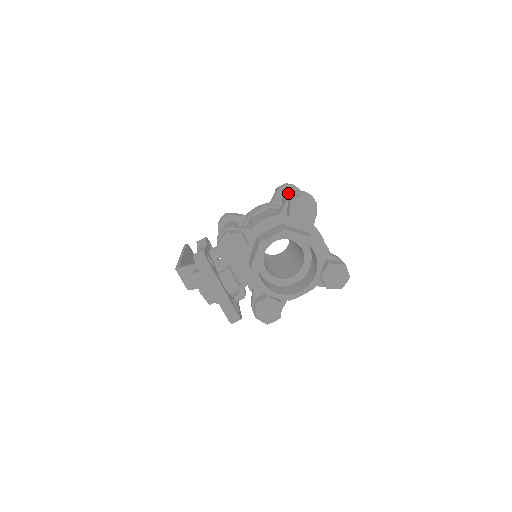
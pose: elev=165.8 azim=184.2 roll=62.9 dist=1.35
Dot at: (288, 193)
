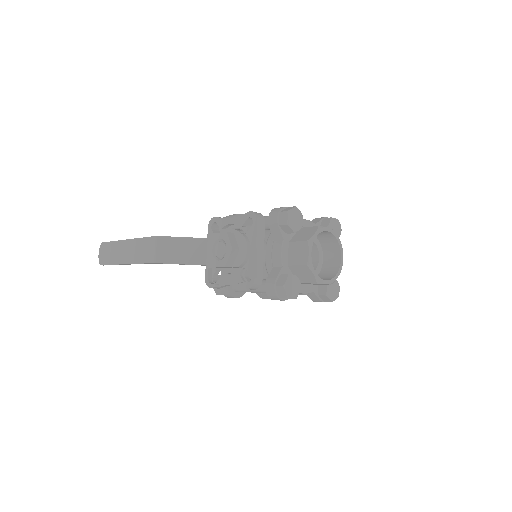
Dot at: occluded
